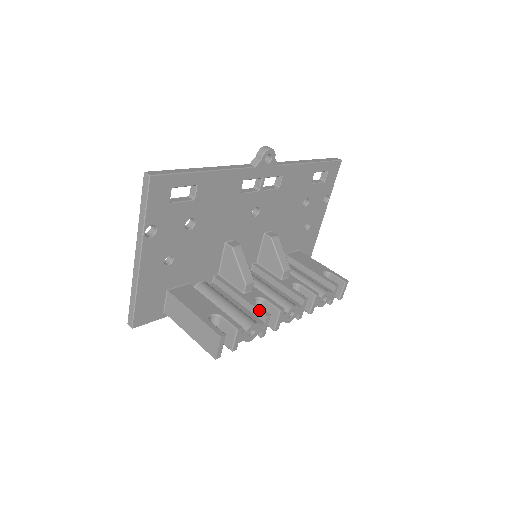
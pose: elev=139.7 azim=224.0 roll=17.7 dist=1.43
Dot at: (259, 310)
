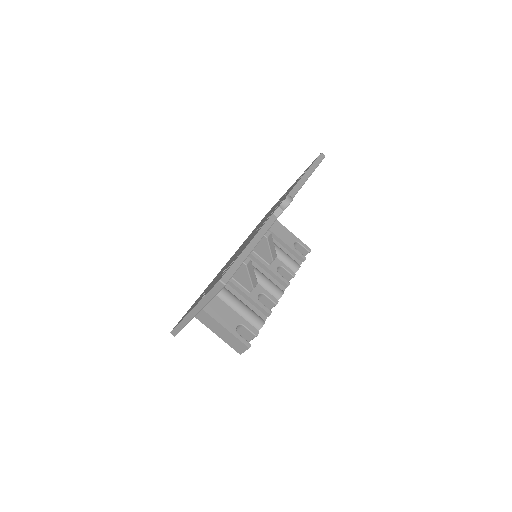
Dot at: (264, 310)
